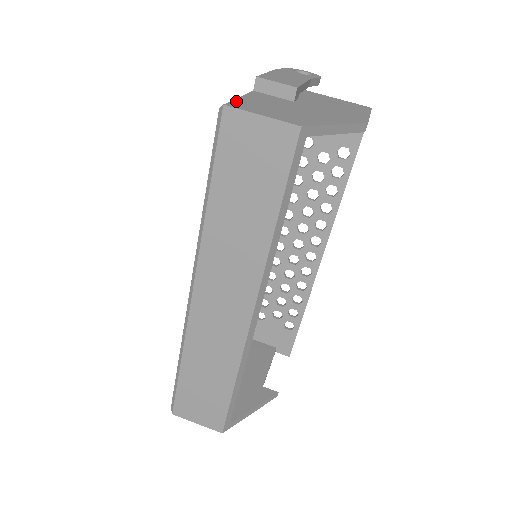
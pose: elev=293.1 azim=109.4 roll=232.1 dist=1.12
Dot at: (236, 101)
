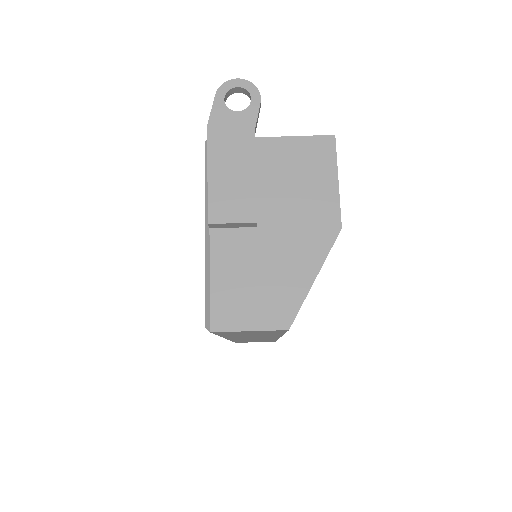
Dot at: (214, 304)
